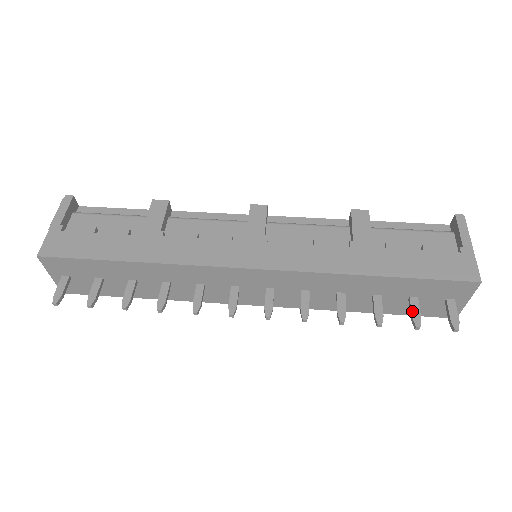
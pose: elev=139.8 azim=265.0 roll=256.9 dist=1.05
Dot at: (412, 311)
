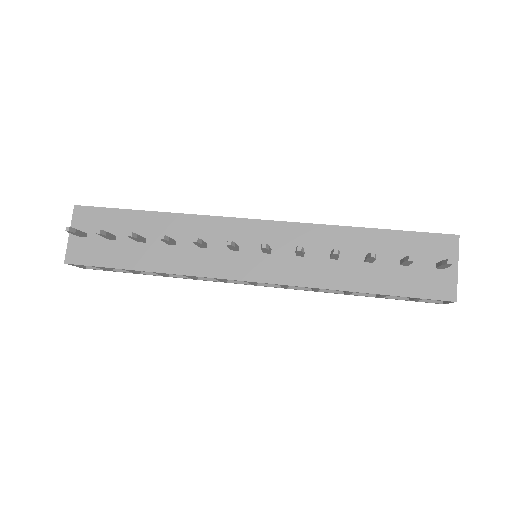
Dot at: (403, 258)
